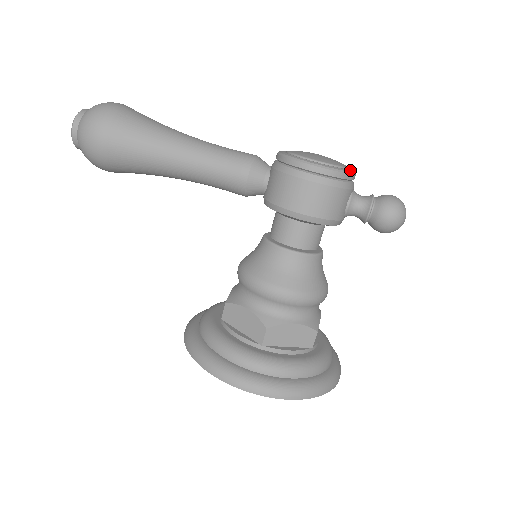
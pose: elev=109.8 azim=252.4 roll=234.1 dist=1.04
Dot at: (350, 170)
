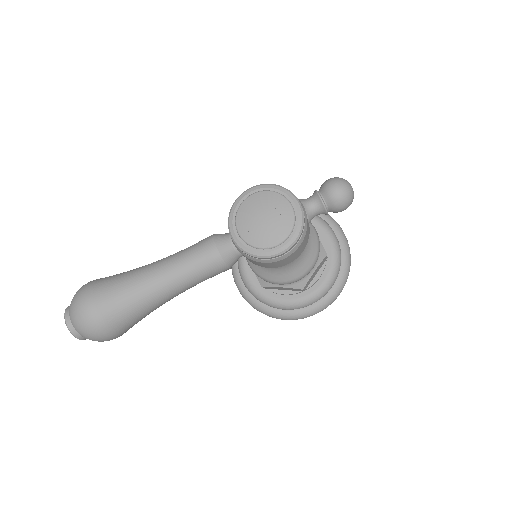
Dot at: (299, 215)
